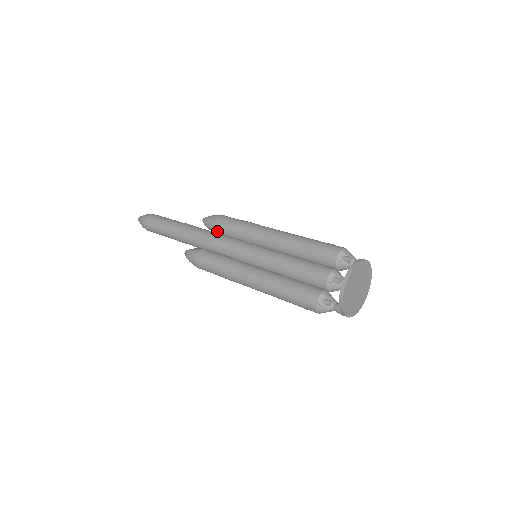
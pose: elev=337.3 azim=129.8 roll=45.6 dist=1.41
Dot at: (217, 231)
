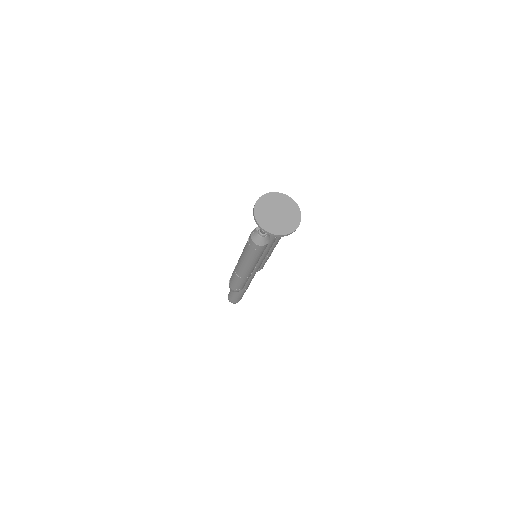
Dot at: occluded
